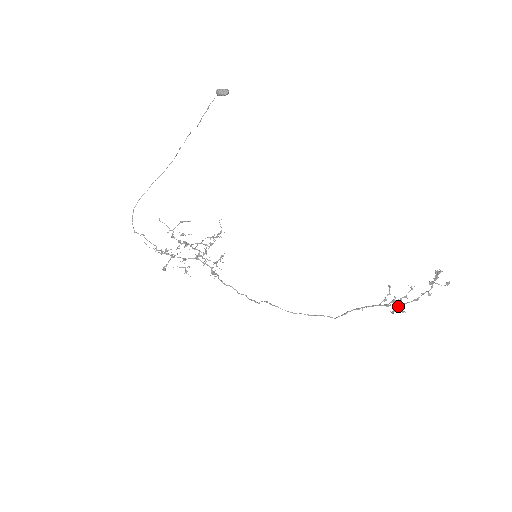
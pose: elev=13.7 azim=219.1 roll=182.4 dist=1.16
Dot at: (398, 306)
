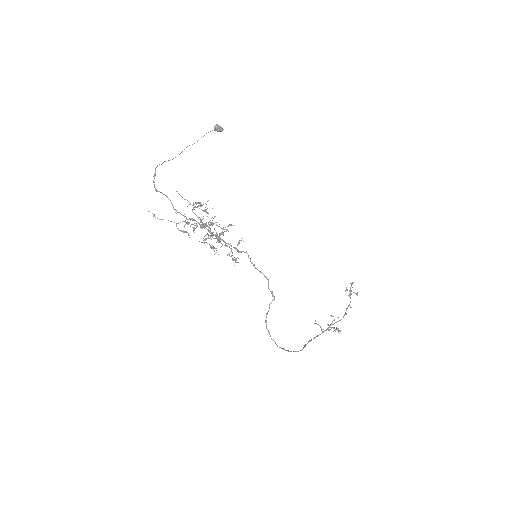
Dot at: (334, 328)
